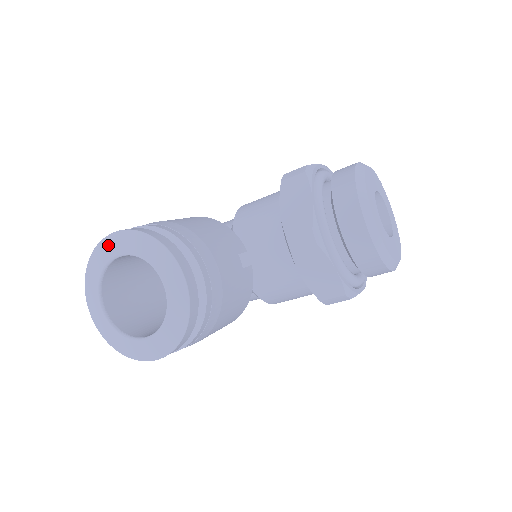
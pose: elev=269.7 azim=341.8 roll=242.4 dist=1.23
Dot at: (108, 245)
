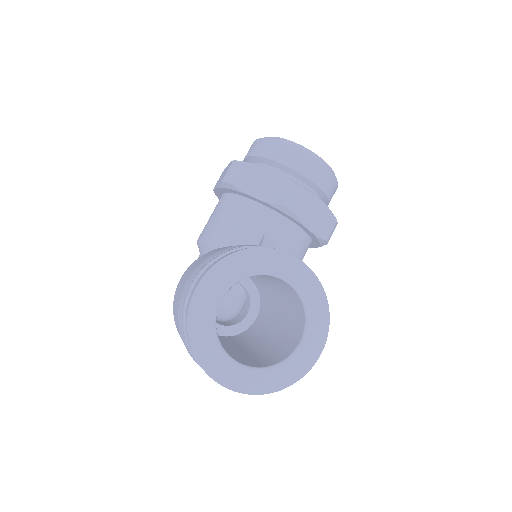
Dot at: (201, 302)
